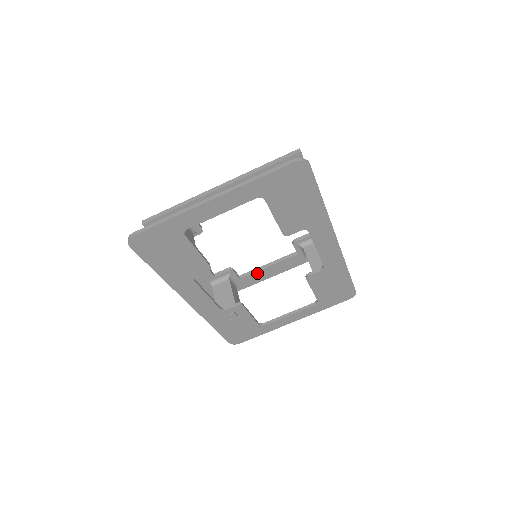
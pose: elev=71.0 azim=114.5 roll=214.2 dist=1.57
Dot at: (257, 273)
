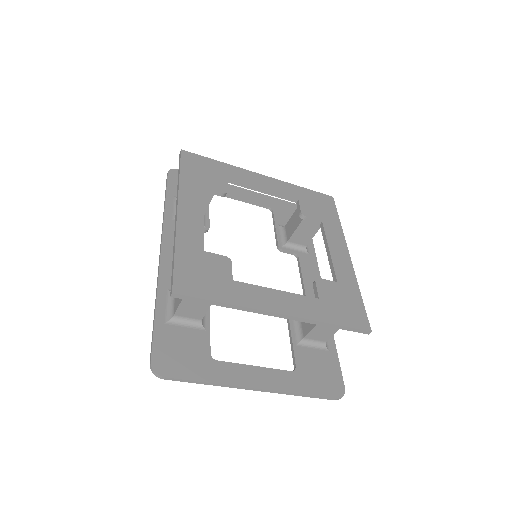
Dot at: (247, 185)
